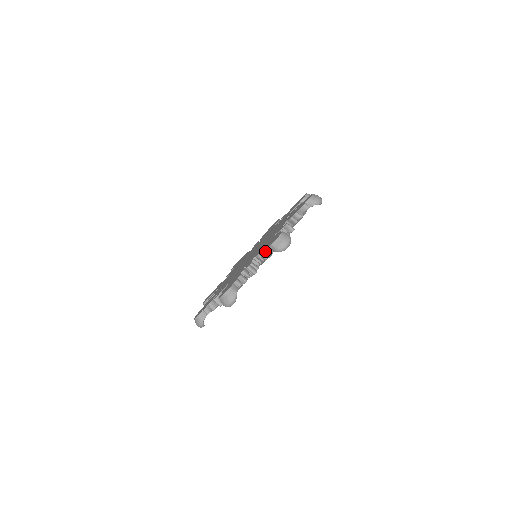
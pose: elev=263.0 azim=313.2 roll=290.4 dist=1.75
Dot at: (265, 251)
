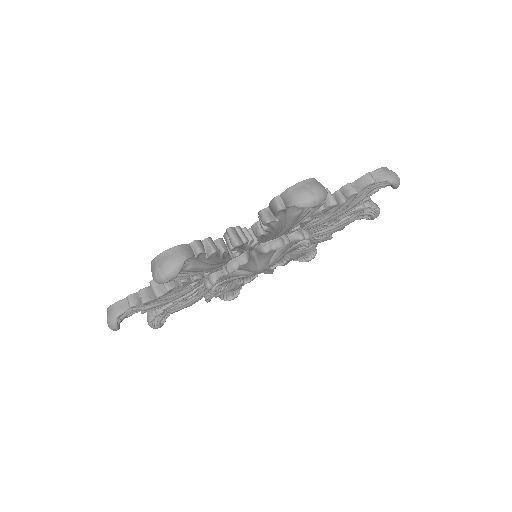
Dot at: occluded
